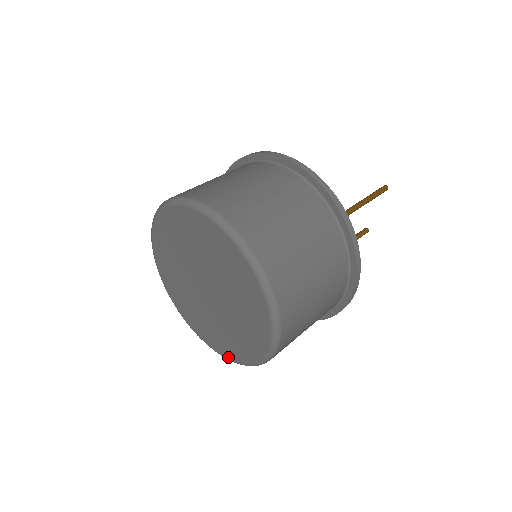
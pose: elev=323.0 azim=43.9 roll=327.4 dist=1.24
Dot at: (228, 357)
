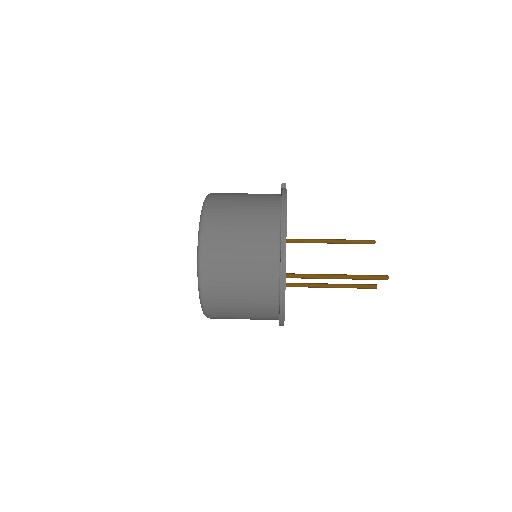
Dot at: occluded
